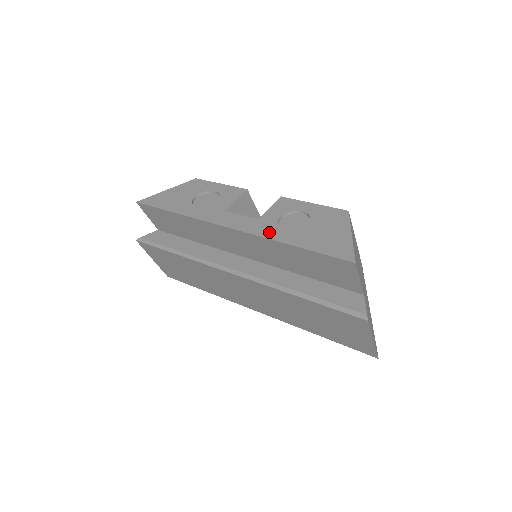
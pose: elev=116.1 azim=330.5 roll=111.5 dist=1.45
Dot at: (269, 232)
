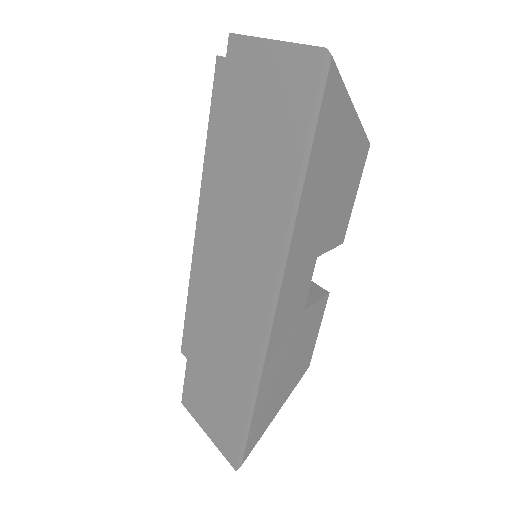
Dot at: occluded
